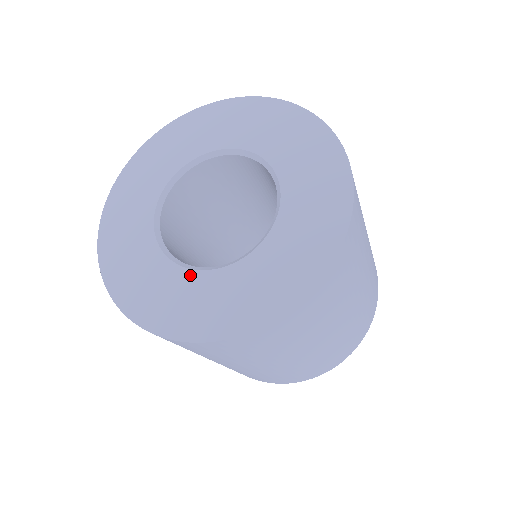
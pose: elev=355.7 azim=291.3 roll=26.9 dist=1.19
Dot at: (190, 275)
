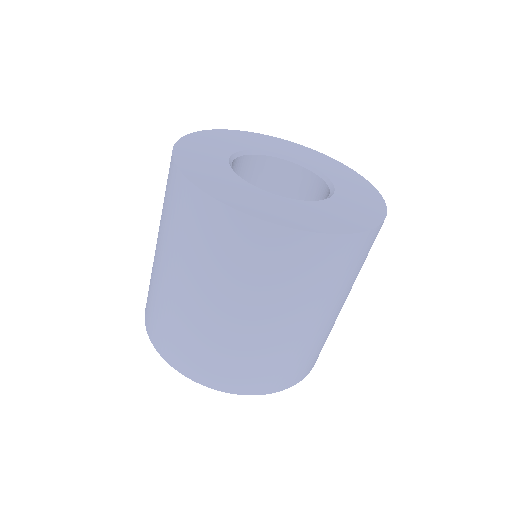
Dot at: (290, 200)
